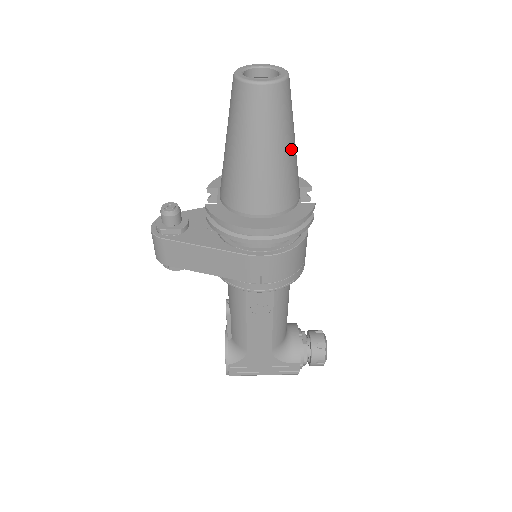
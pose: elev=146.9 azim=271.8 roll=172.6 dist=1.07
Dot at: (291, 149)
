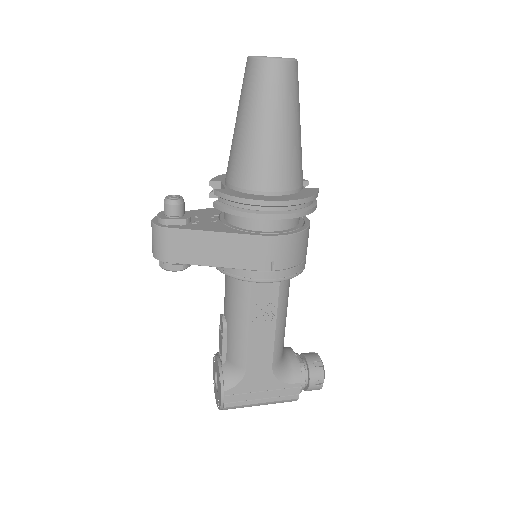
Dot at: (299, 129)
